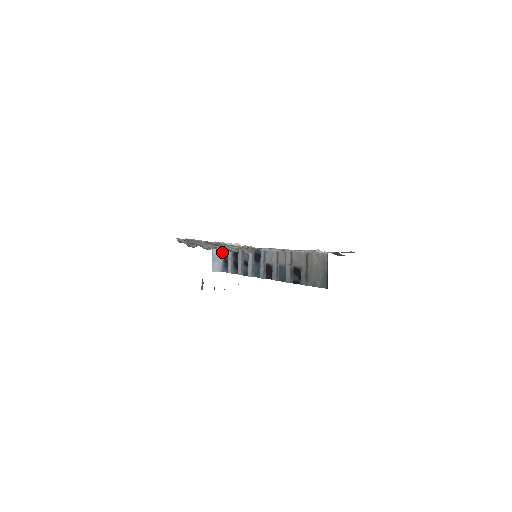
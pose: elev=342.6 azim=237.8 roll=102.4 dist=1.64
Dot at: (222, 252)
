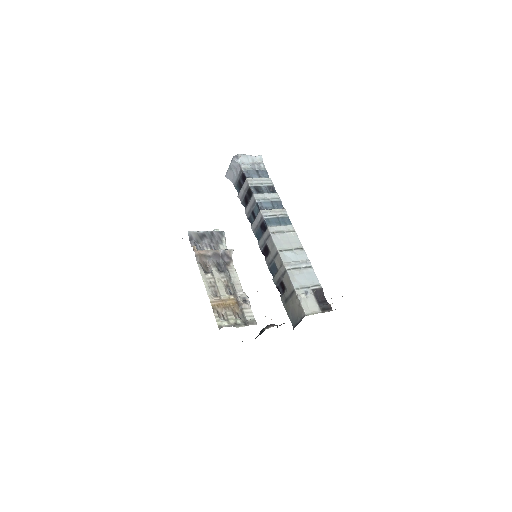
Dot at: (240, 172)
